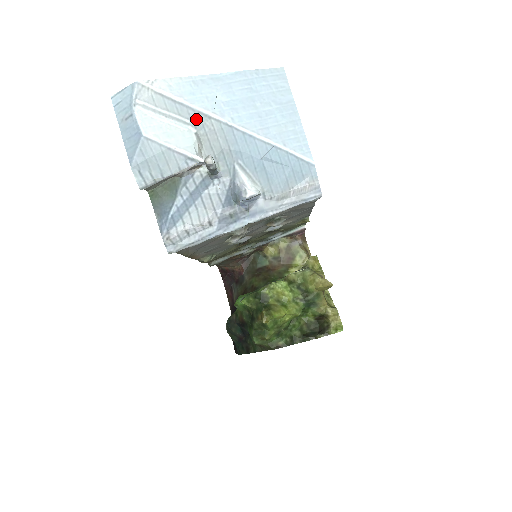
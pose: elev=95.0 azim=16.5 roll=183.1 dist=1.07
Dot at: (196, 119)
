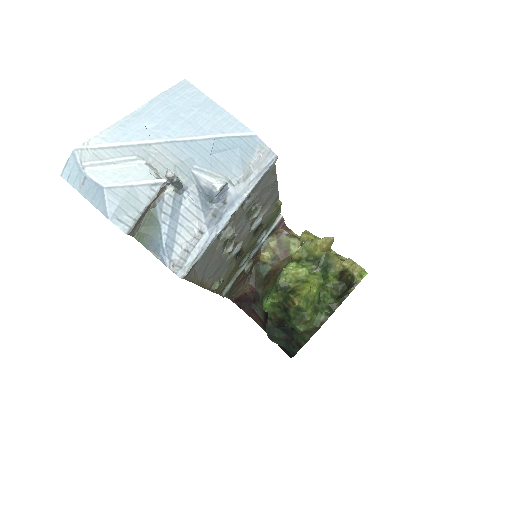
Dot at: (140, 152)
